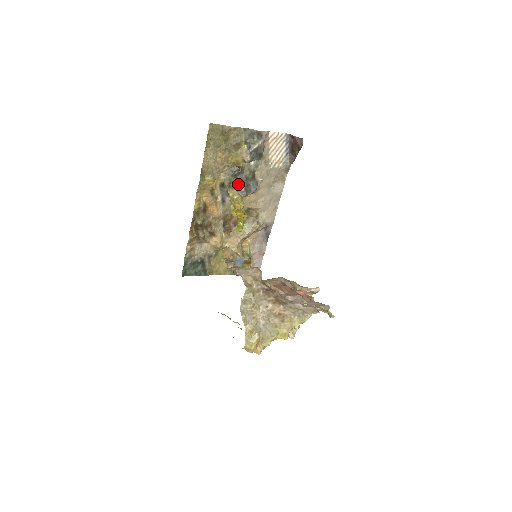
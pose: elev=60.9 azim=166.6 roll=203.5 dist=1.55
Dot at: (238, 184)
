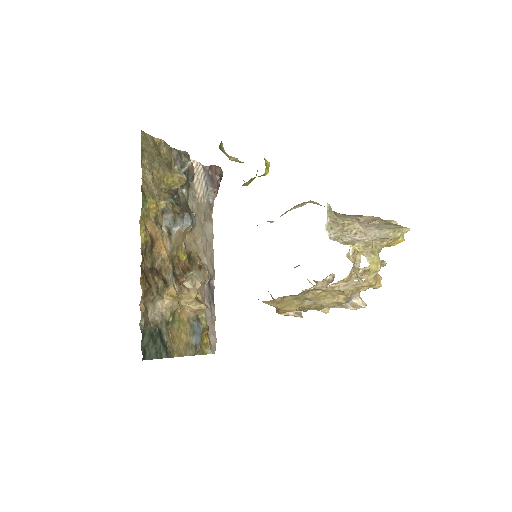
Dot at: (181, 209)
